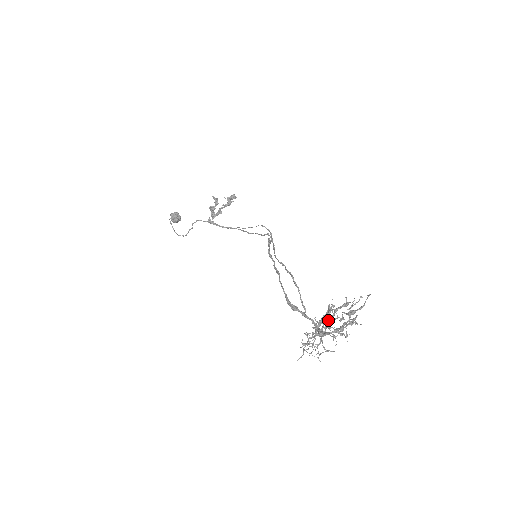
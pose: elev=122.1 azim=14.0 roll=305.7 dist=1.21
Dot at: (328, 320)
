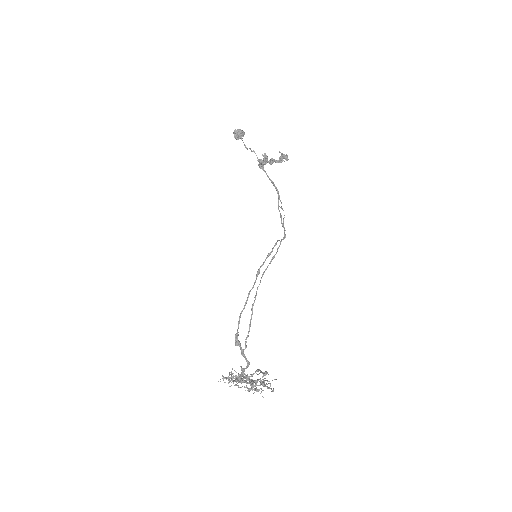
Dot at: occluded
